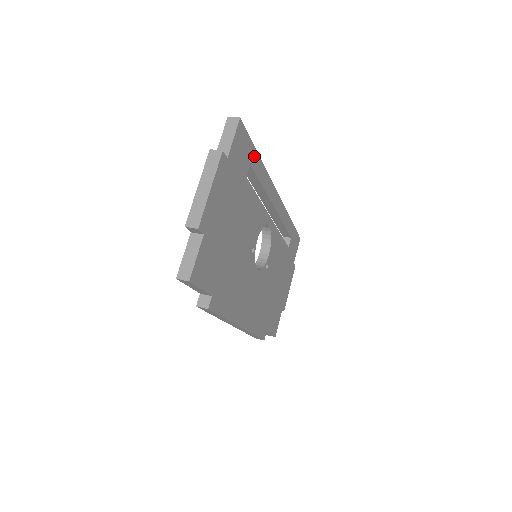
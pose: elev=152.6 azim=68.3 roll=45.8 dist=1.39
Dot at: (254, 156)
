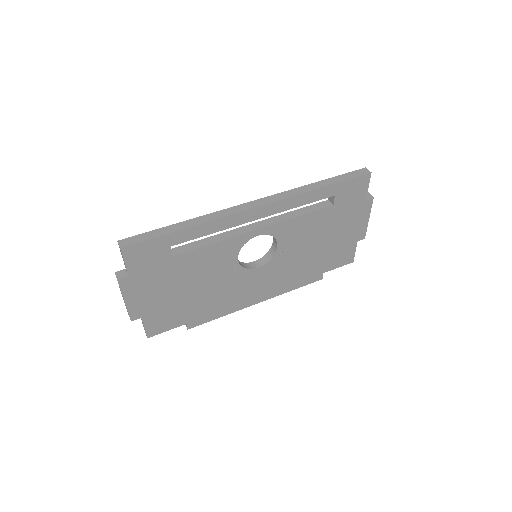
Dot at: (173, 237)
